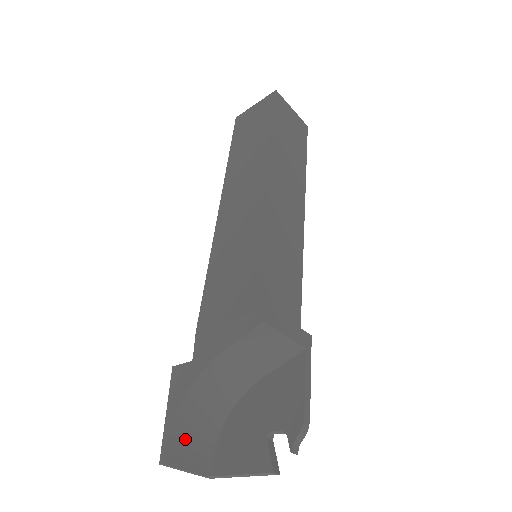
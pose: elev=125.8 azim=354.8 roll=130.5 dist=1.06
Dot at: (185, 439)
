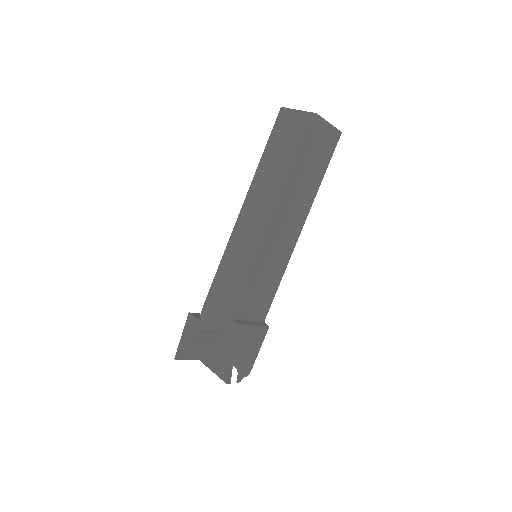
Dot at: (190, 348)
